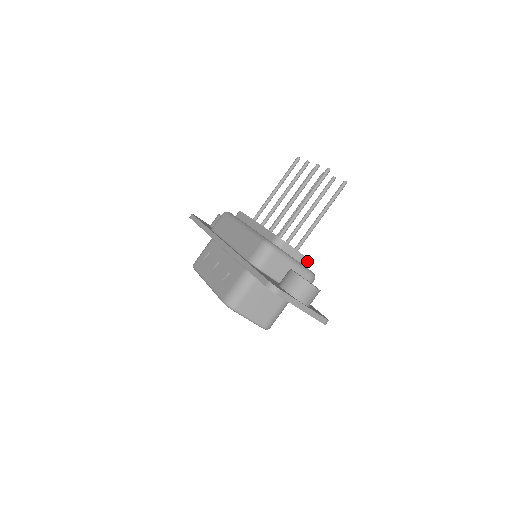
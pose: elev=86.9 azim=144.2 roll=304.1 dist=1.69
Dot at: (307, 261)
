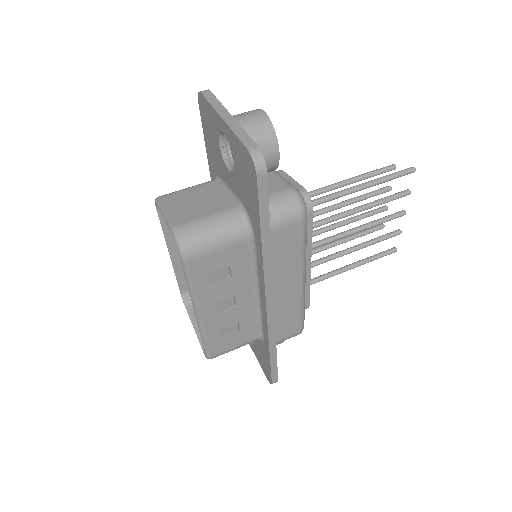
Dot at: (304, 194)
